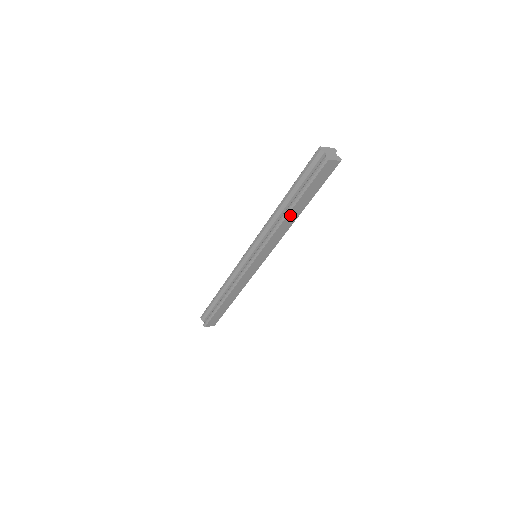
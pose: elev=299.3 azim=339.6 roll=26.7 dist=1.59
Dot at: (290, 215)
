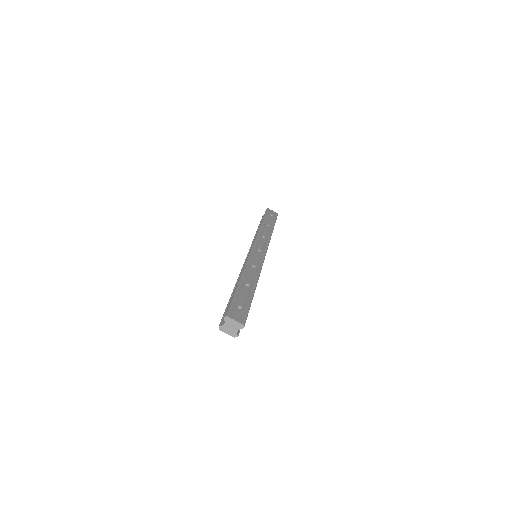
Dot at: occluded
